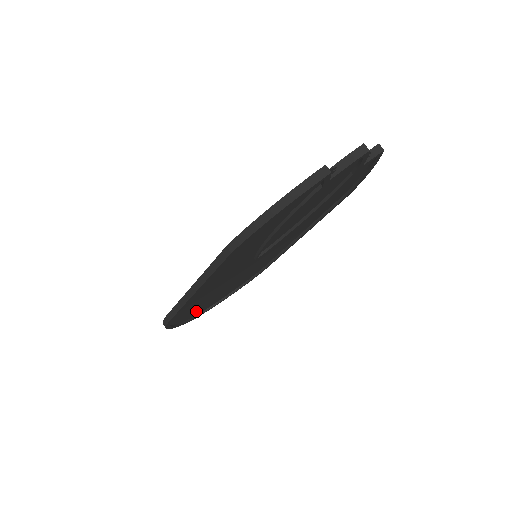
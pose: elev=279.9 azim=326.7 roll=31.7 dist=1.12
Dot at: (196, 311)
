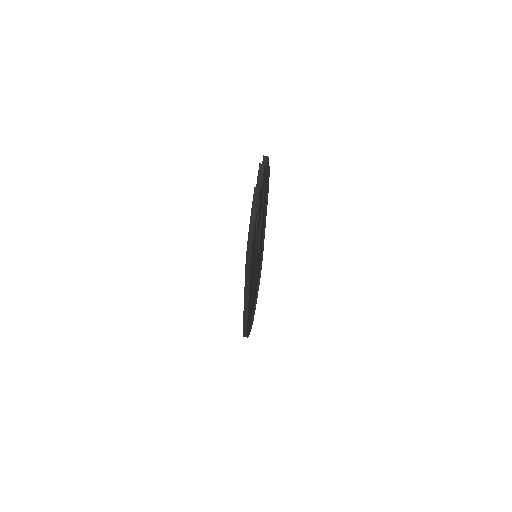
Dot at: occluded
